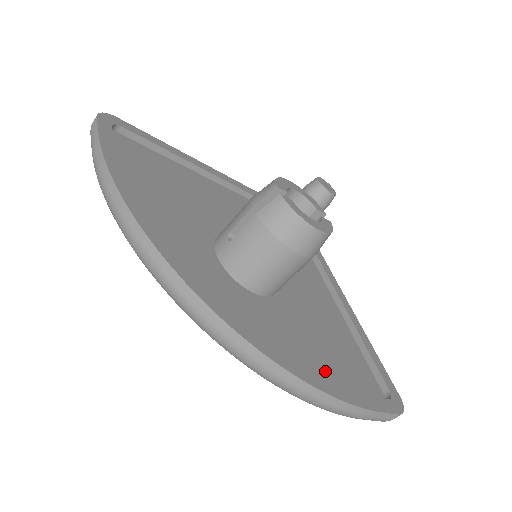
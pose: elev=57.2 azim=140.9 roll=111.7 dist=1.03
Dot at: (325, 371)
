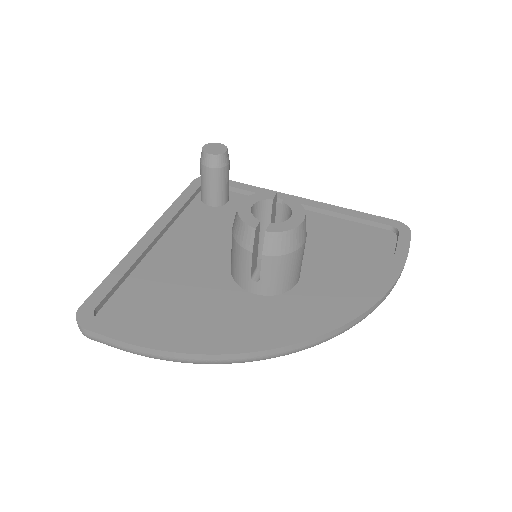
Dot at: (370, 268)
